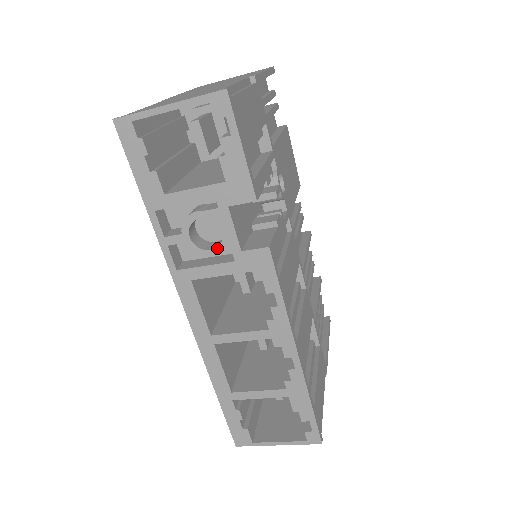
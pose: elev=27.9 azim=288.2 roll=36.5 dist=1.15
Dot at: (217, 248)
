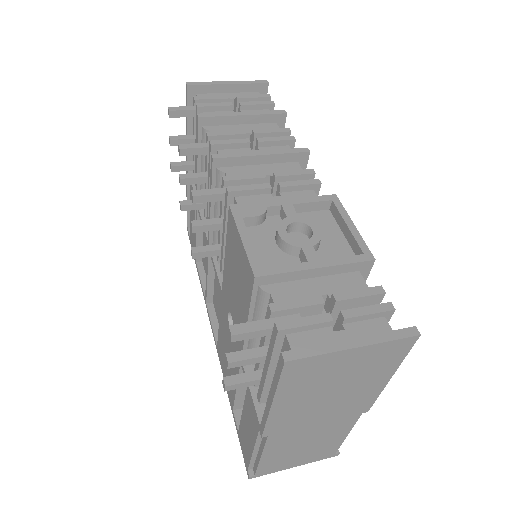
Dot at: occluded
